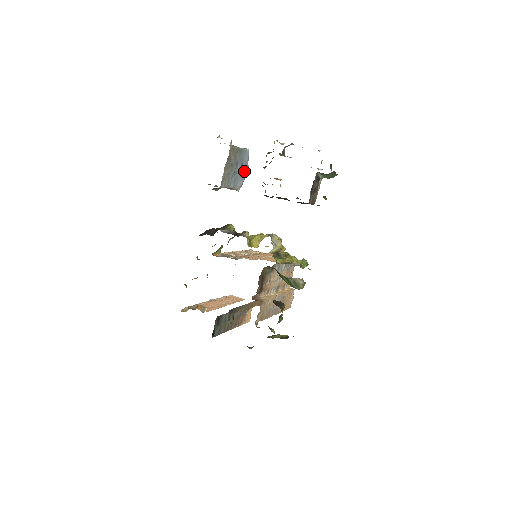
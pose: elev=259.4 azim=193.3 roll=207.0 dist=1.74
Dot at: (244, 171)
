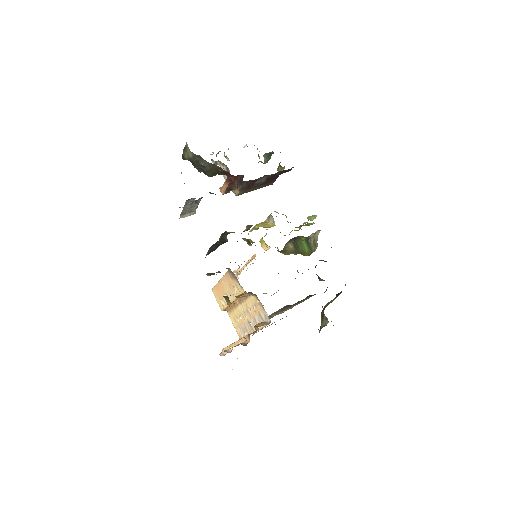
Dot at: occluded
